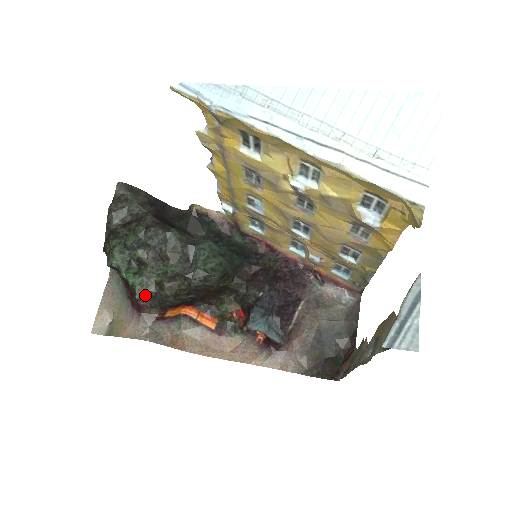
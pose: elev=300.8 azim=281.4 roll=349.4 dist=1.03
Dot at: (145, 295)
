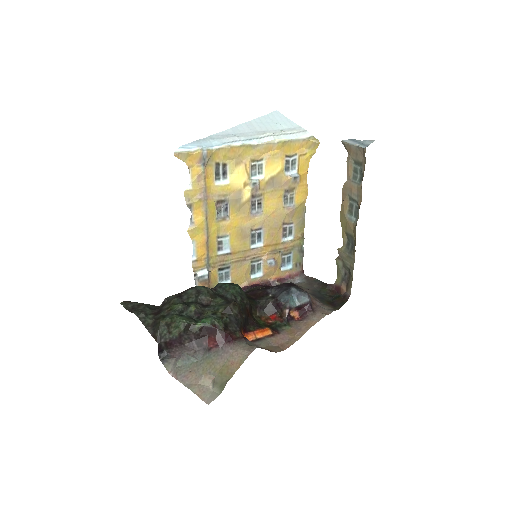
Dot at: (224, 325)
